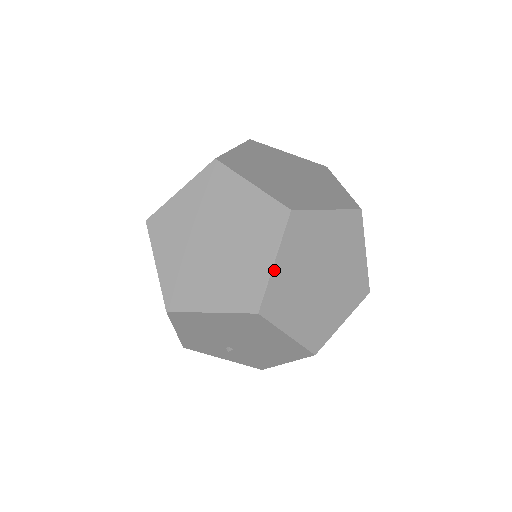
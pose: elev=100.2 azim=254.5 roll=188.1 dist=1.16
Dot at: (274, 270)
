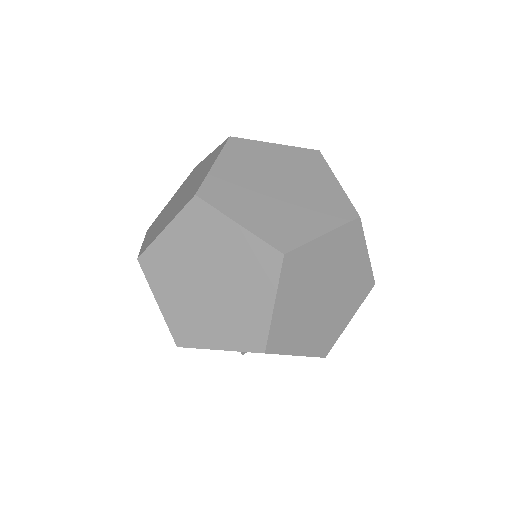
Dot at: (275, 313)
